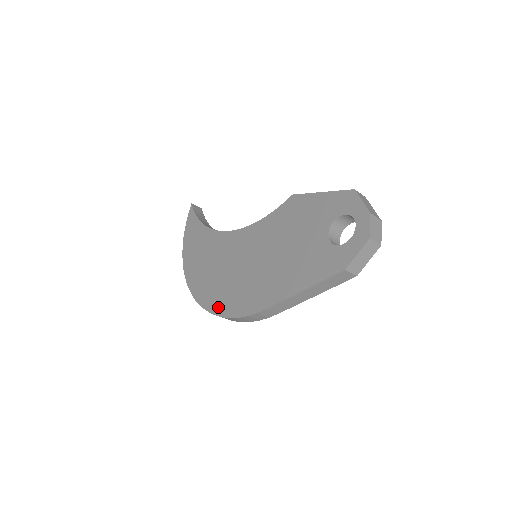
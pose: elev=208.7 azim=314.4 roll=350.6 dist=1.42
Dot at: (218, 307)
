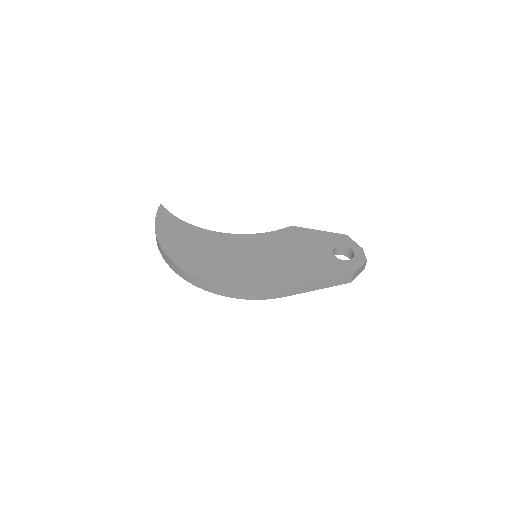
Dot at: (226, 281)
